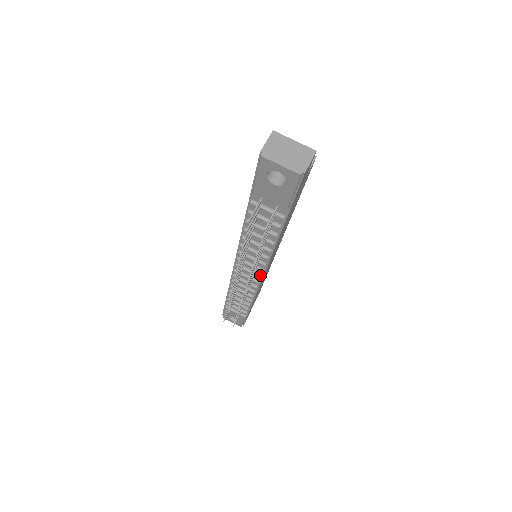
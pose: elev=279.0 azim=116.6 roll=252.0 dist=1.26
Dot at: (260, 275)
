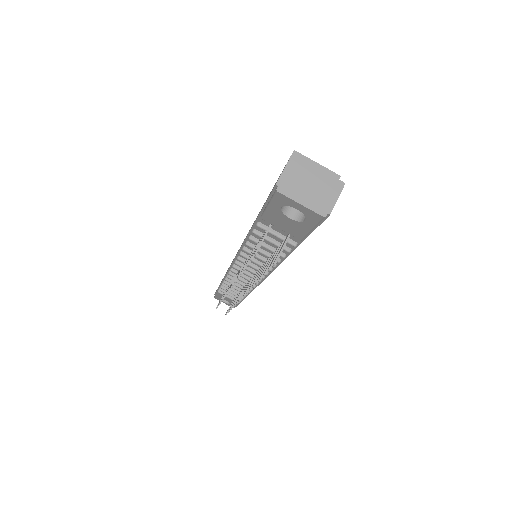
Dot at: occluded
